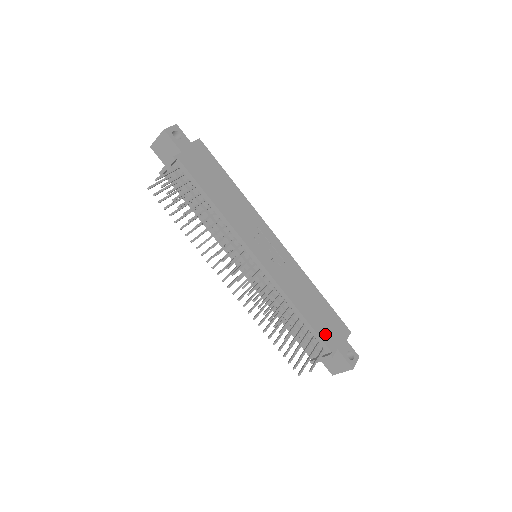
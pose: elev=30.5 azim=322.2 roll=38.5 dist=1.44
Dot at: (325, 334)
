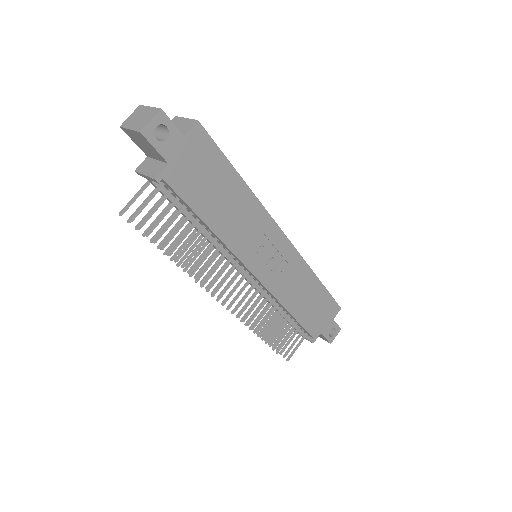
Dot at: (312, 324)
